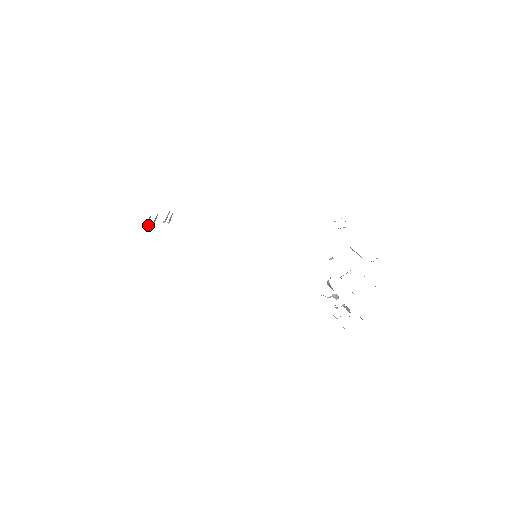
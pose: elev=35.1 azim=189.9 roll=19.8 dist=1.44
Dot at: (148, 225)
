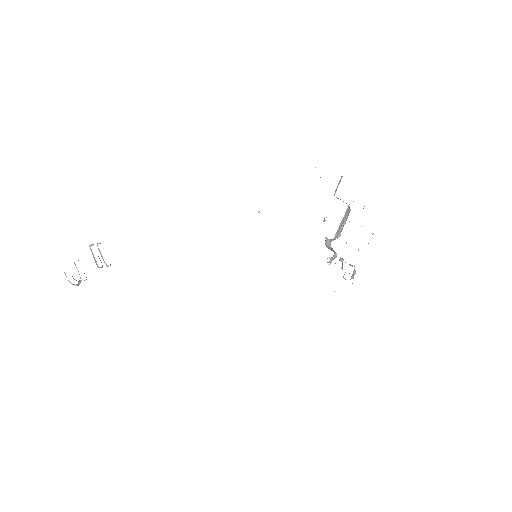
Dot at: (78, 285)
